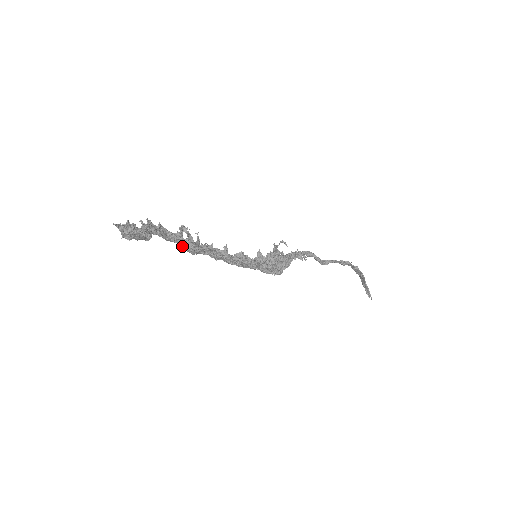
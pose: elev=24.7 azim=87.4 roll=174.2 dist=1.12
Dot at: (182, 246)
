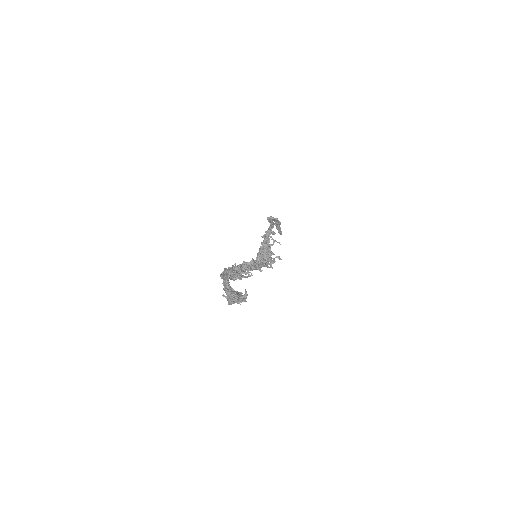
Dot at: occluded
